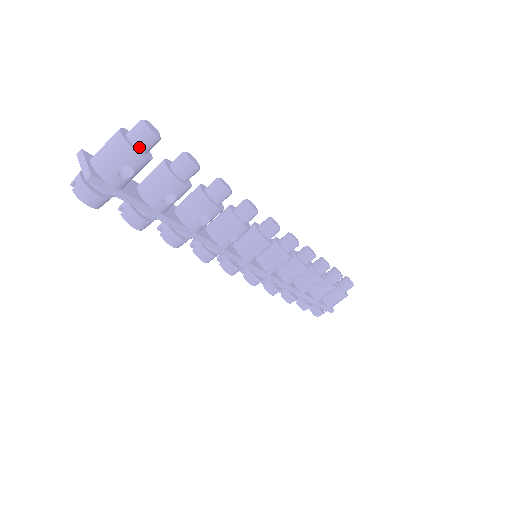
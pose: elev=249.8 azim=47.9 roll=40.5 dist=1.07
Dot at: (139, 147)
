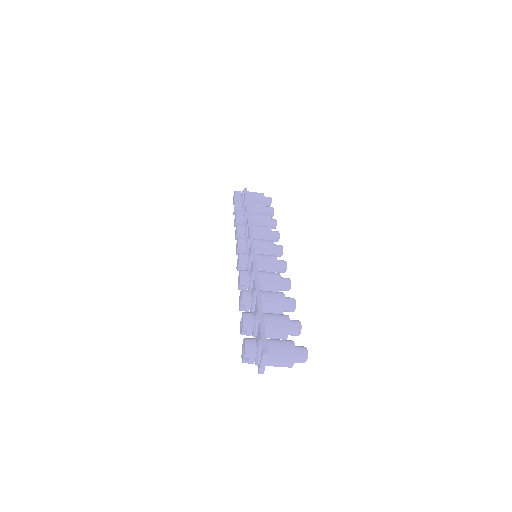
Dot at: occluded
